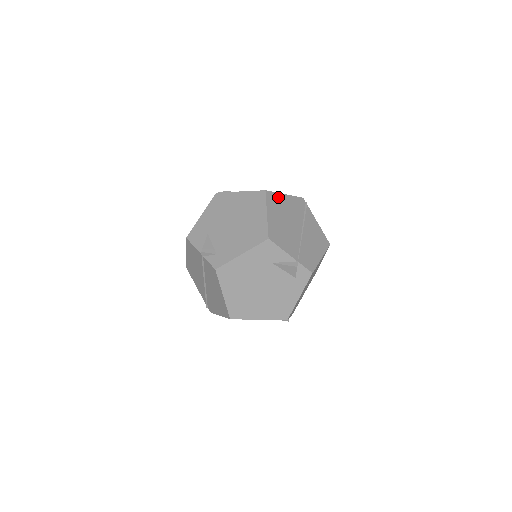
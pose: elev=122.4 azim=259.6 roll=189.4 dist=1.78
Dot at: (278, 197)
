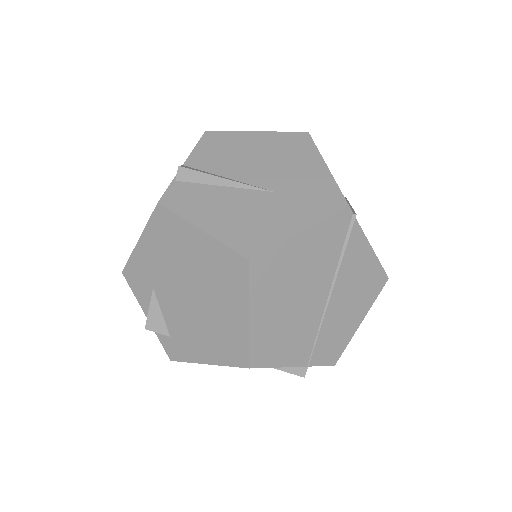
Dot at: (281, 254)
